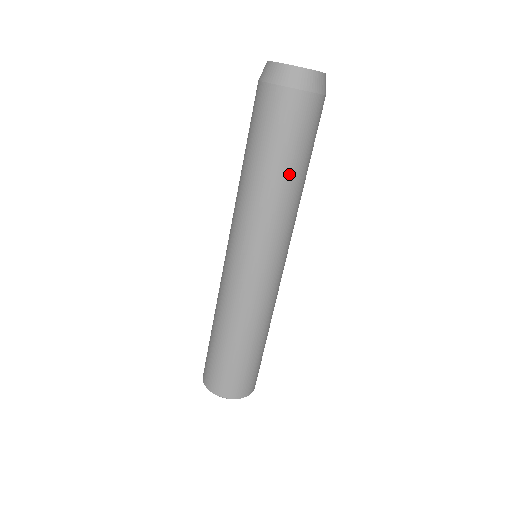
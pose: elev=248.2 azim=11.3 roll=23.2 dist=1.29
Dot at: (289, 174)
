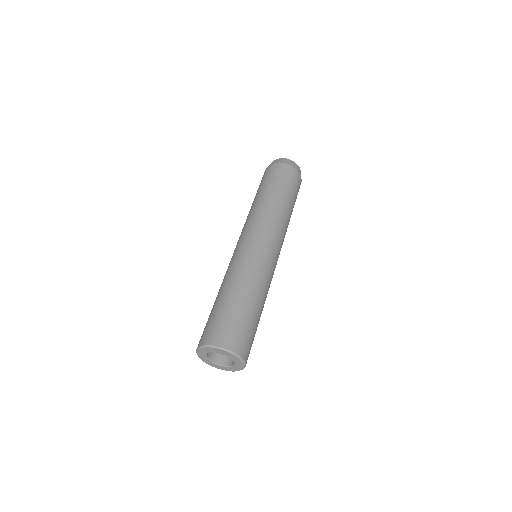
Dot at: (290, 206)
